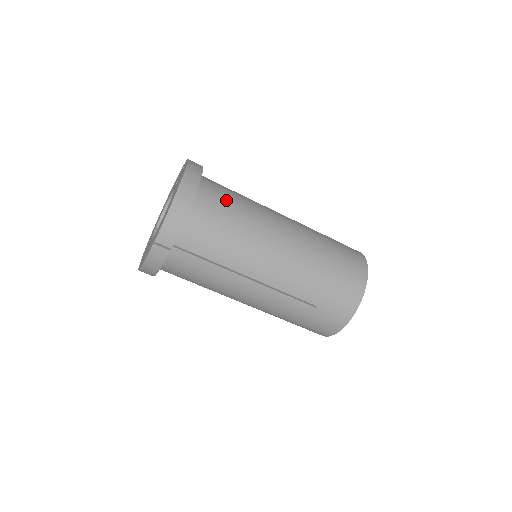
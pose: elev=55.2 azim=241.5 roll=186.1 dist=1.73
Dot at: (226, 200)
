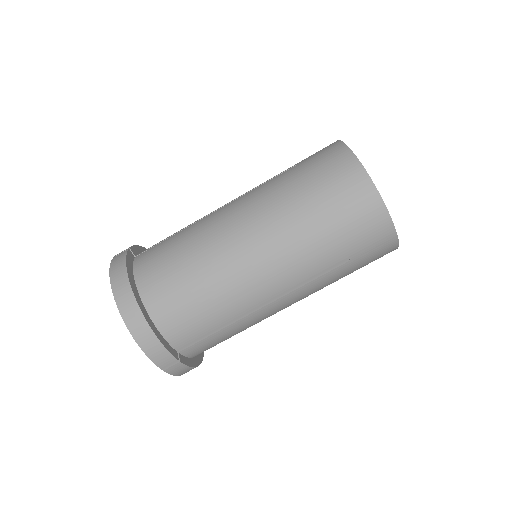
Dot at: (170, 272)
